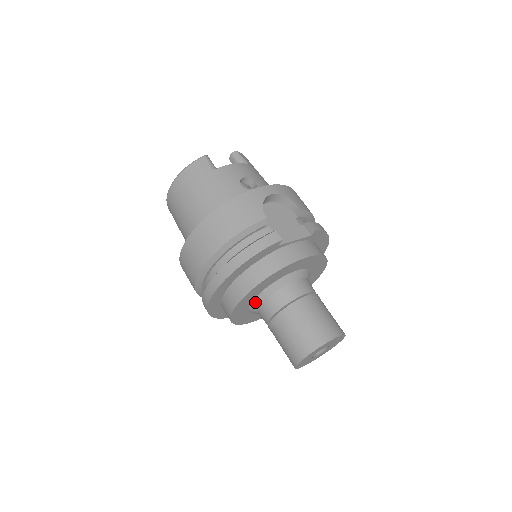
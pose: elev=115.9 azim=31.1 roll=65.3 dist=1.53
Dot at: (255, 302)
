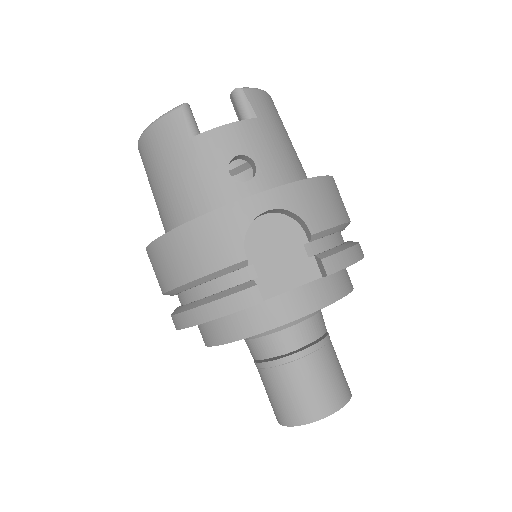
Dot at: occluded
